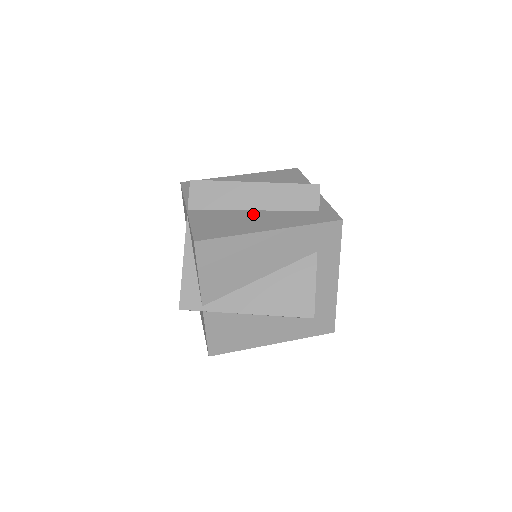
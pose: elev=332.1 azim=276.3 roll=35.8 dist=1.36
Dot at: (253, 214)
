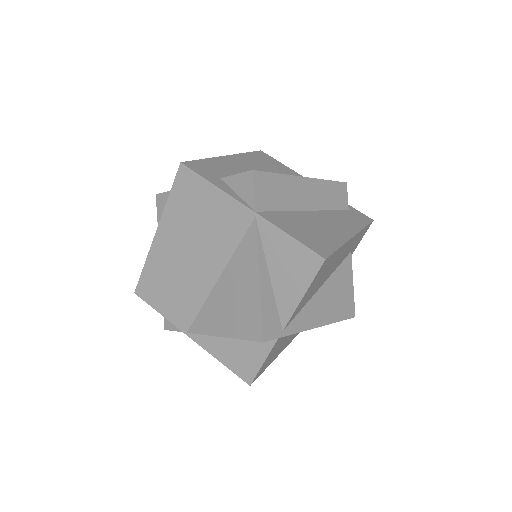
Dot at: (316, 216)
